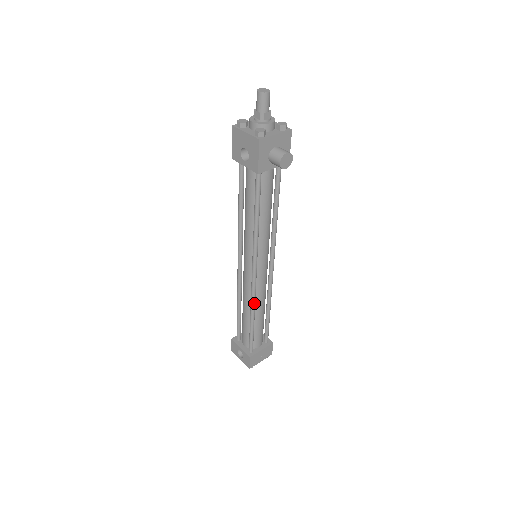
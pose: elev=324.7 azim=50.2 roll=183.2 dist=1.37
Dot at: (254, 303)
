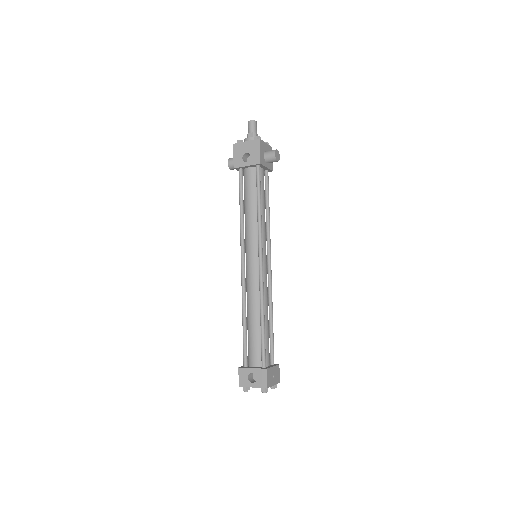
Dot at: (263, 297)
